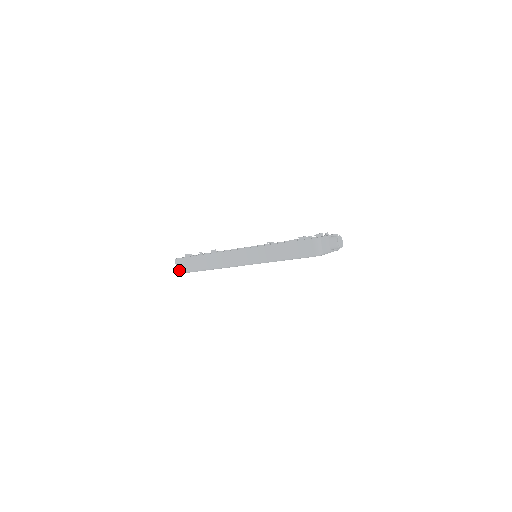
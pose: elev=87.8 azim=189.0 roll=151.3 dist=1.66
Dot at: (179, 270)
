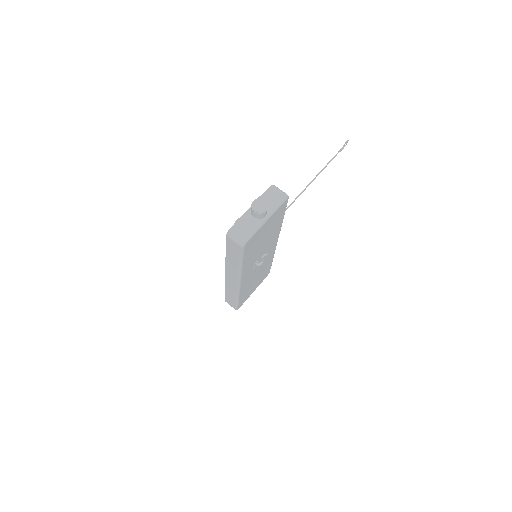
Dot at: (234, 308)
